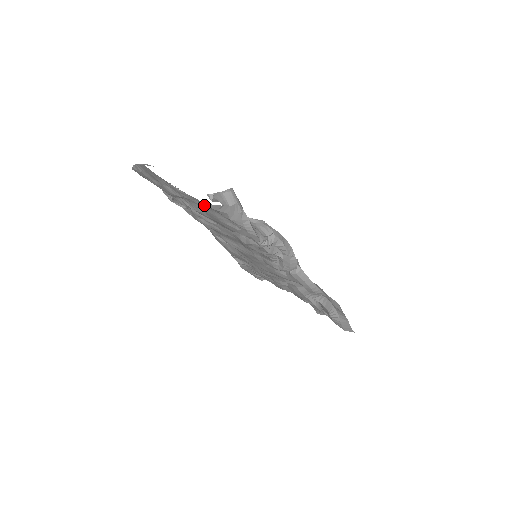
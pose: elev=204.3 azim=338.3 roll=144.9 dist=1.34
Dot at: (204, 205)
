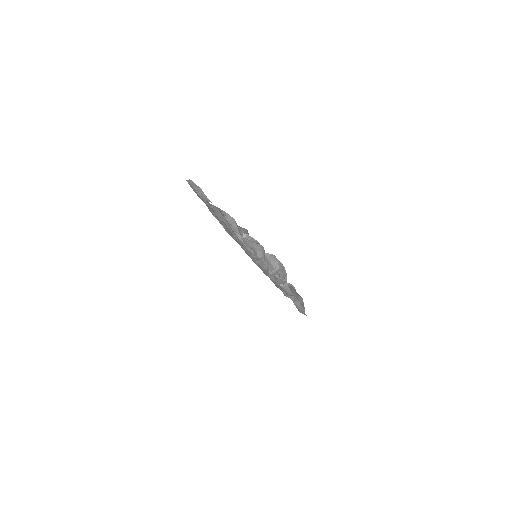
Dot at: (237, 240)
